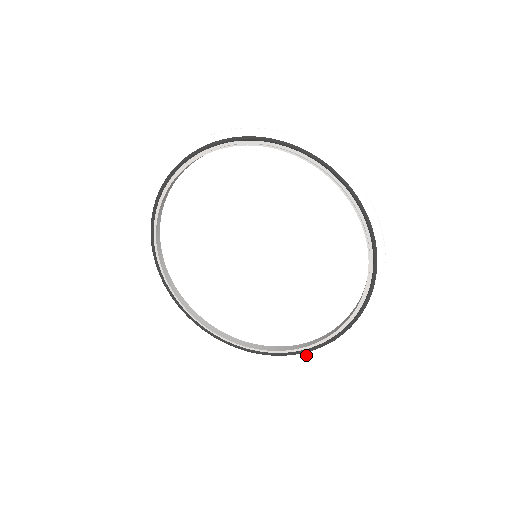
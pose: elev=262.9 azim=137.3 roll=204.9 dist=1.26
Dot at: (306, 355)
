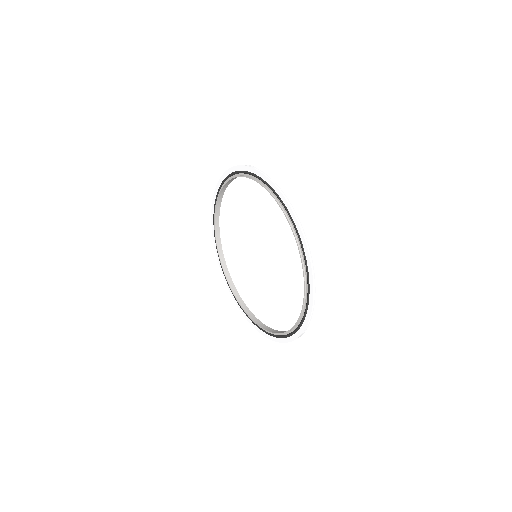
Dot at: (230, 291)
